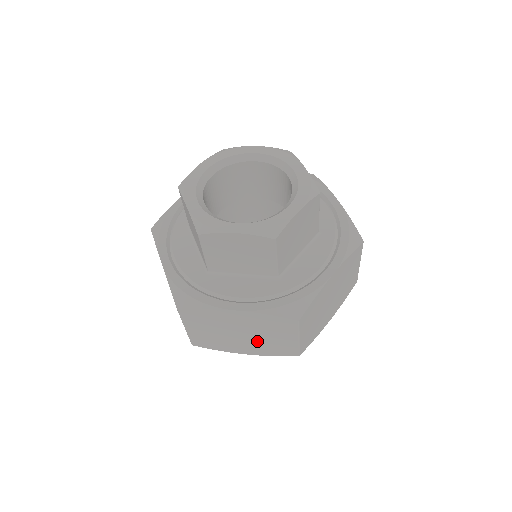
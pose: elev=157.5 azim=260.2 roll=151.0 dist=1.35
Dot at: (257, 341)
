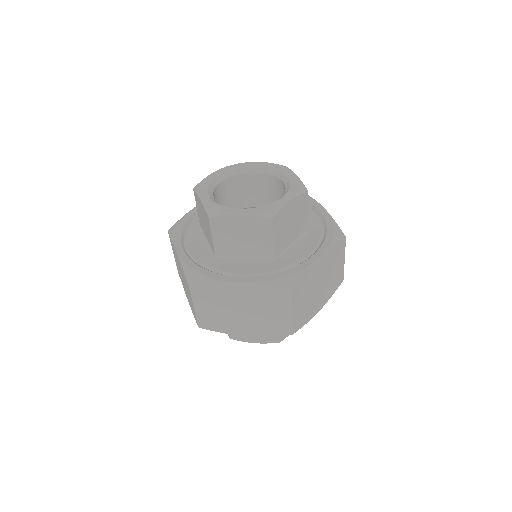
Dot at: (256, 318)
